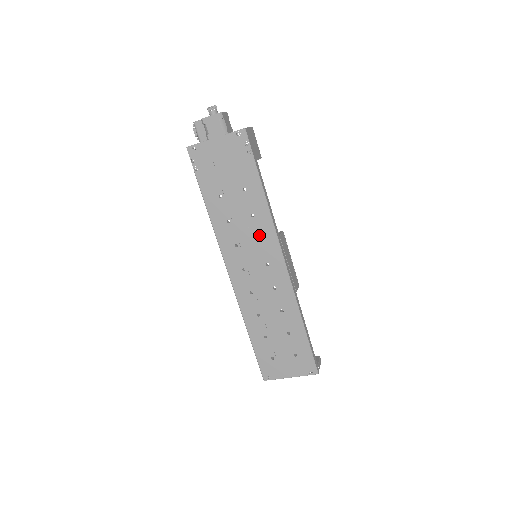
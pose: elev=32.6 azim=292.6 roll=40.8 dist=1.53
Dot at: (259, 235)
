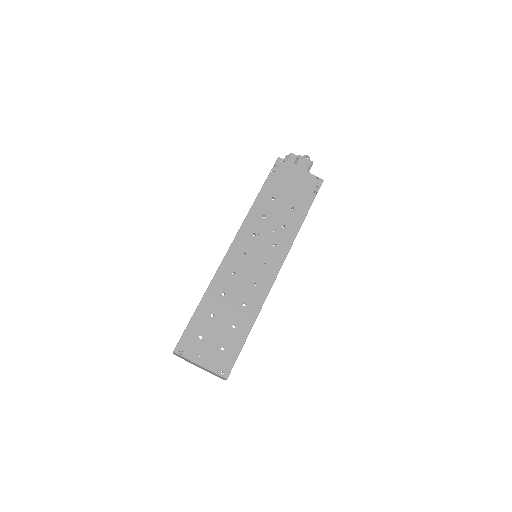
Dot at: (277, 241)
